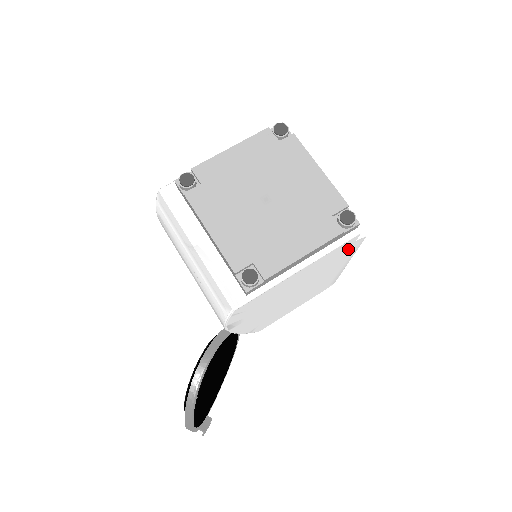
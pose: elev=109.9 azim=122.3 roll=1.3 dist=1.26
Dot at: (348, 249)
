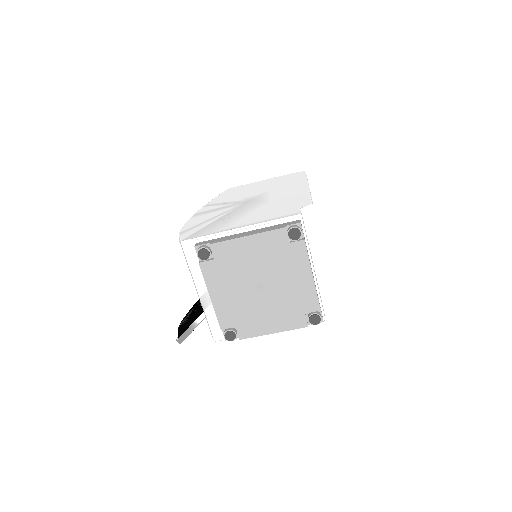
Dot at: occluded
